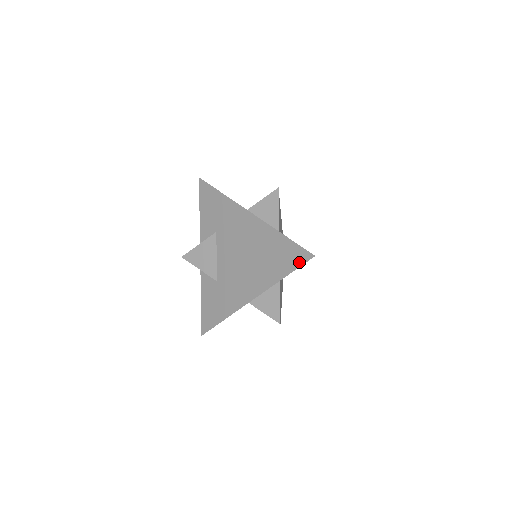
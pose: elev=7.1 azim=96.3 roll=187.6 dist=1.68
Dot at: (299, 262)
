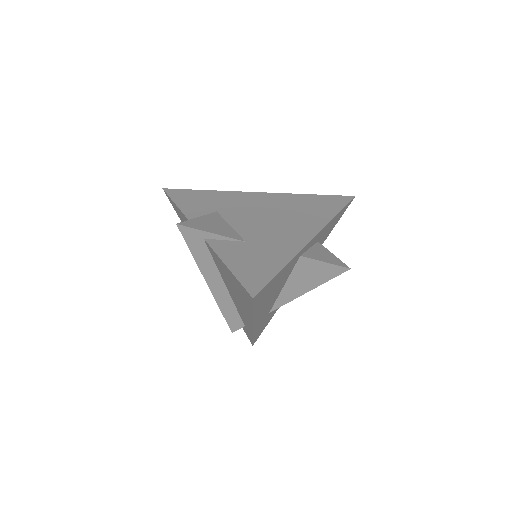
Dot at: (344, 202)
